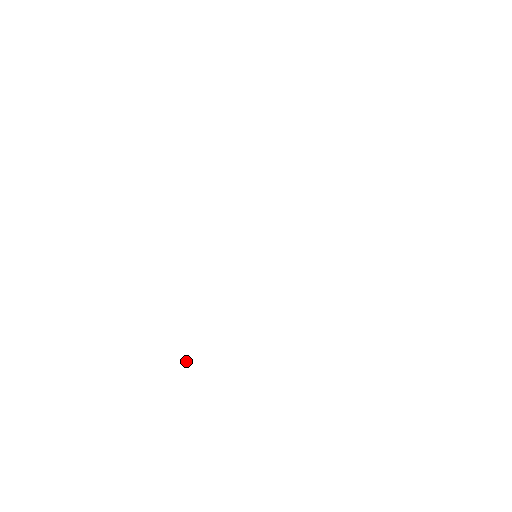
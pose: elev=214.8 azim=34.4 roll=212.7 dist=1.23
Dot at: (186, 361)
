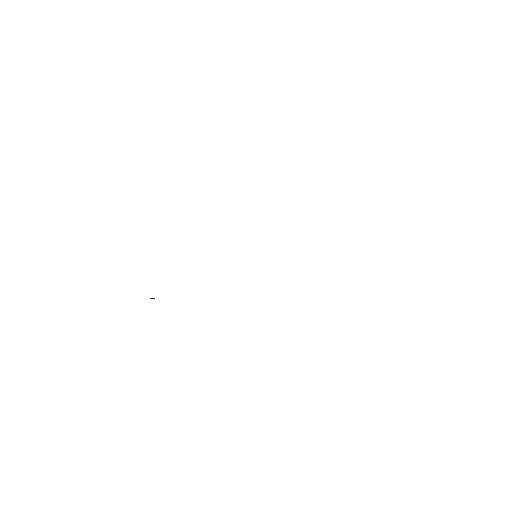
Dot at: (153, 298)
